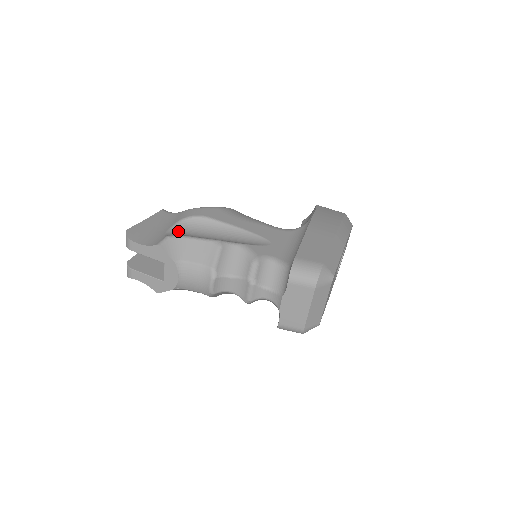
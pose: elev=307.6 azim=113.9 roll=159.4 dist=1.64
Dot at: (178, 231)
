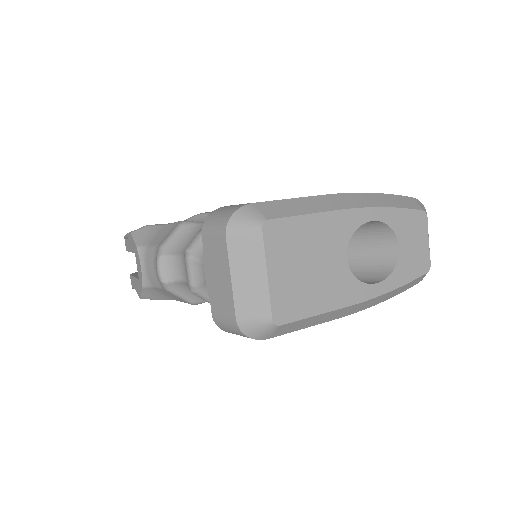
Dot at: occluded
